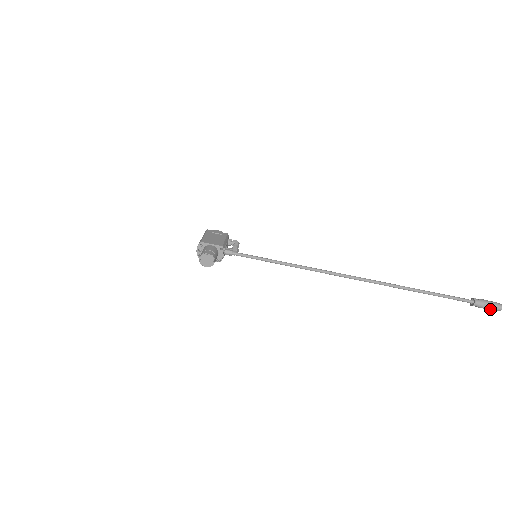
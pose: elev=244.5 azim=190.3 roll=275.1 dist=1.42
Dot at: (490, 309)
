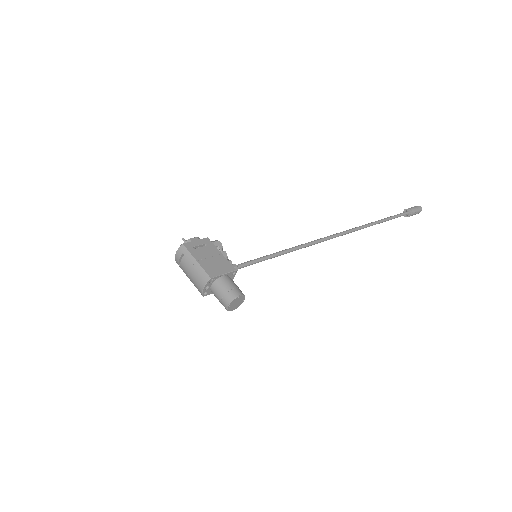
Dot at: occluded
